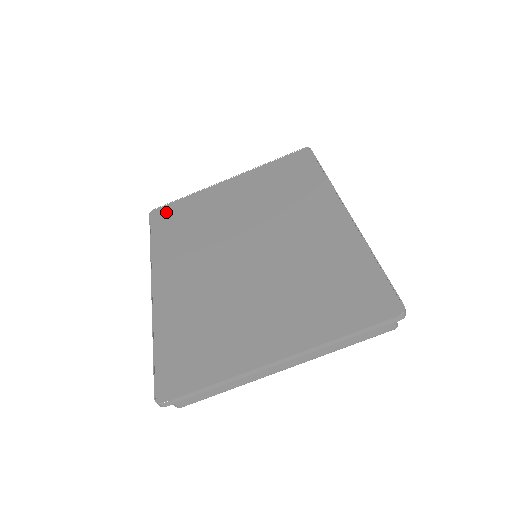
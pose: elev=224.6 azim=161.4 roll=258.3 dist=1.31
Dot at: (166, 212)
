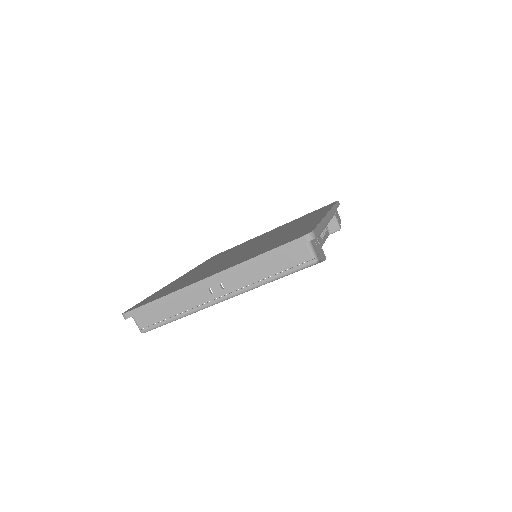
Dot at: occluded
